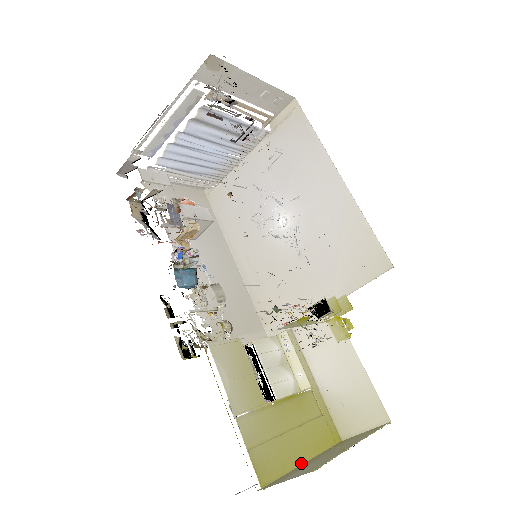
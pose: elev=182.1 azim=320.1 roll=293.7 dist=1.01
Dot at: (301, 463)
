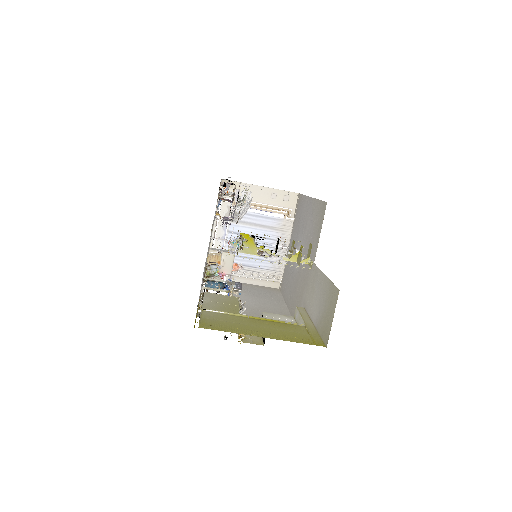
Dot at: occluded
